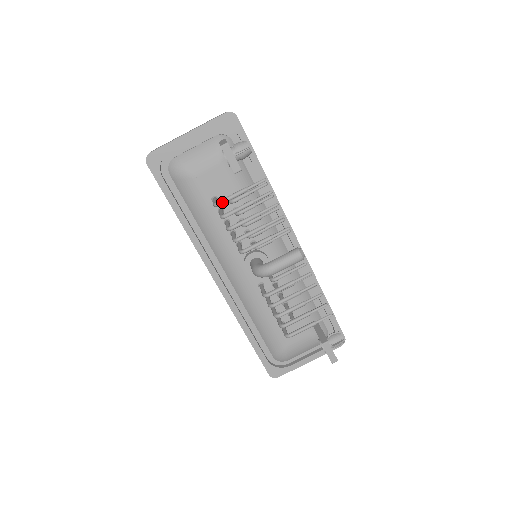
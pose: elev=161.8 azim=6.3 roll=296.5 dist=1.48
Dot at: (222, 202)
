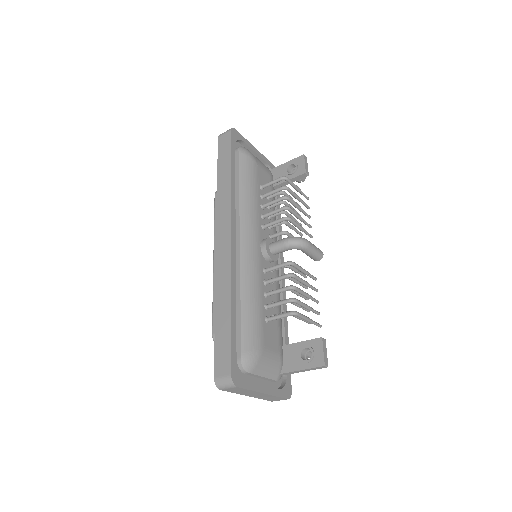
Dot at: occluded
